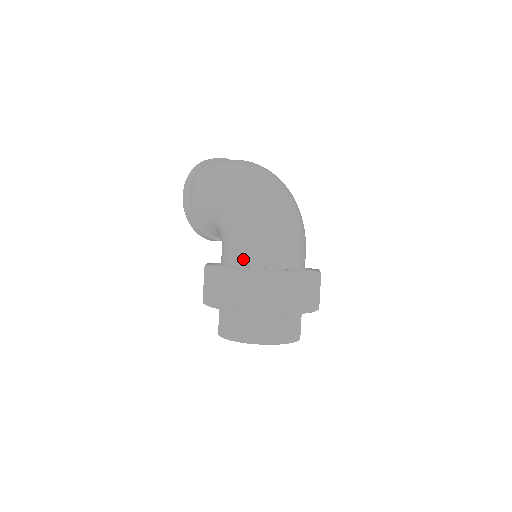
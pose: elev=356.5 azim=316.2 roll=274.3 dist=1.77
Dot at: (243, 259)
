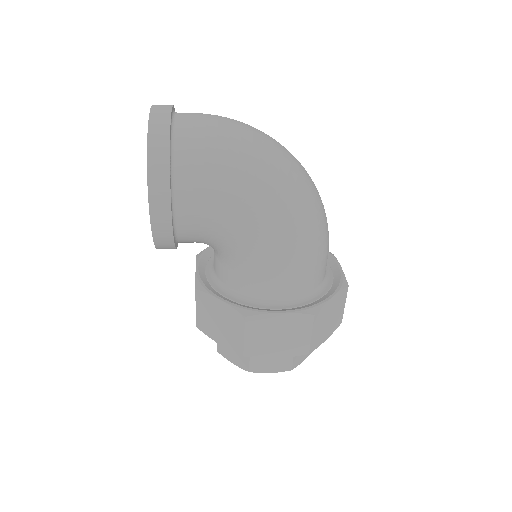
Dot at: (298, 290)
